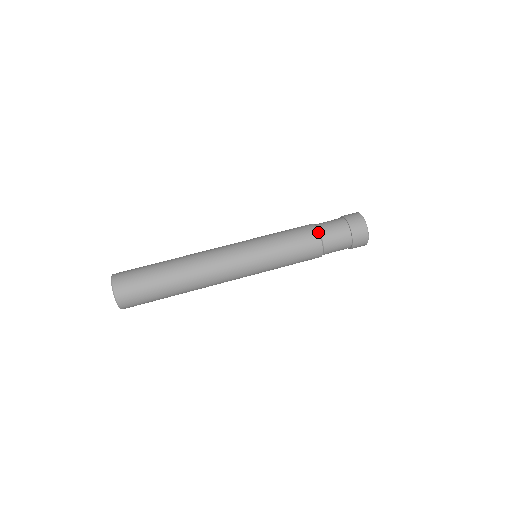
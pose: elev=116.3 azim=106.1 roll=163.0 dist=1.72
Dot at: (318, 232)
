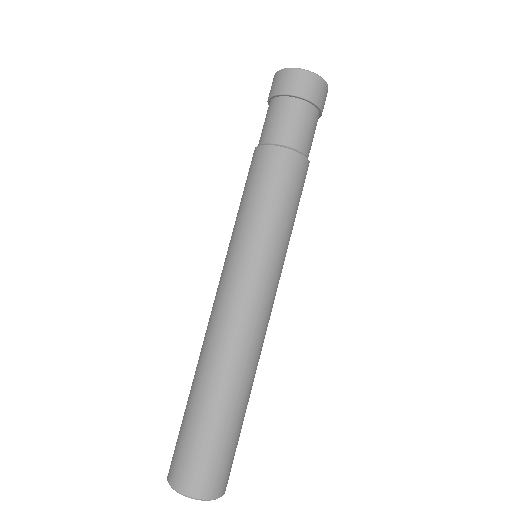
Dot at: (280, 148)
